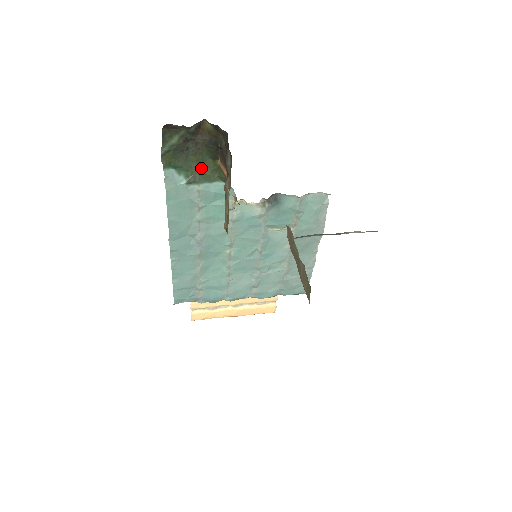
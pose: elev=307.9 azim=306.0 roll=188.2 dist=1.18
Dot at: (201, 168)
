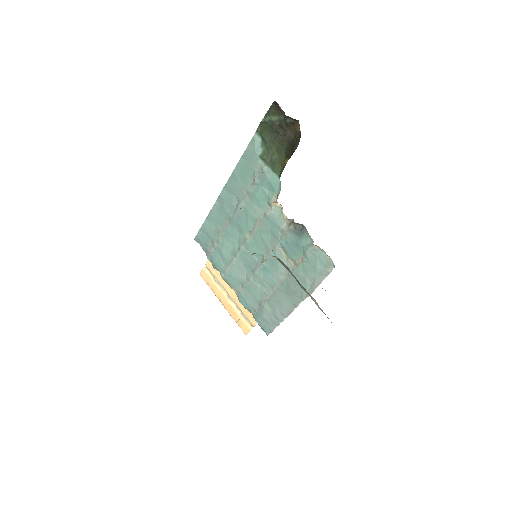
Dot at: (276, 156)
